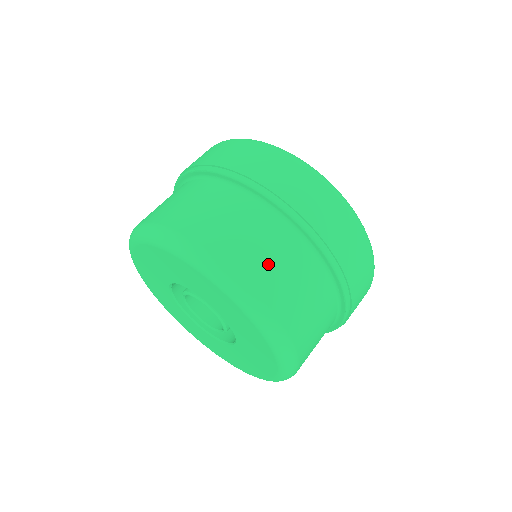
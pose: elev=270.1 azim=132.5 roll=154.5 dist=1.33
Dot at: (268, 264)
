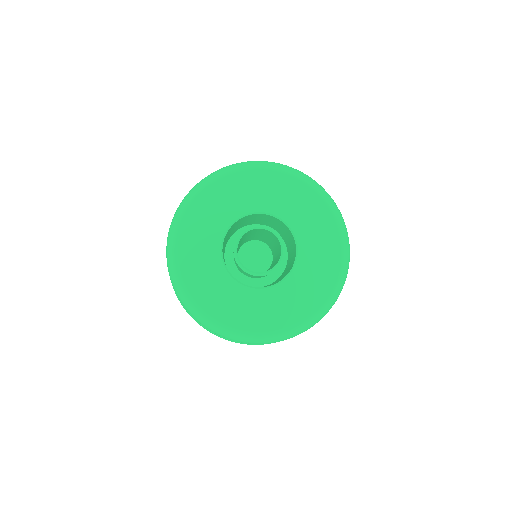
Dot at: occluded
